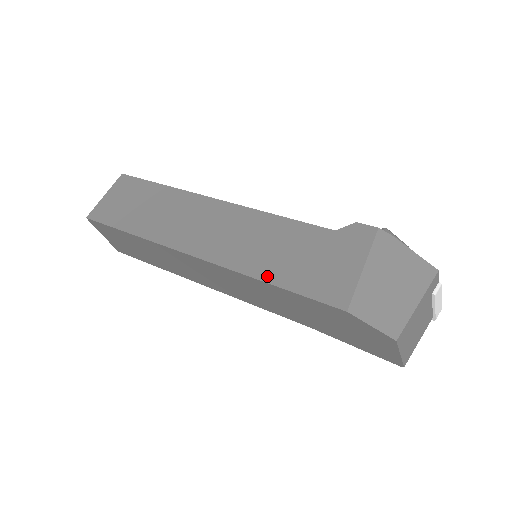
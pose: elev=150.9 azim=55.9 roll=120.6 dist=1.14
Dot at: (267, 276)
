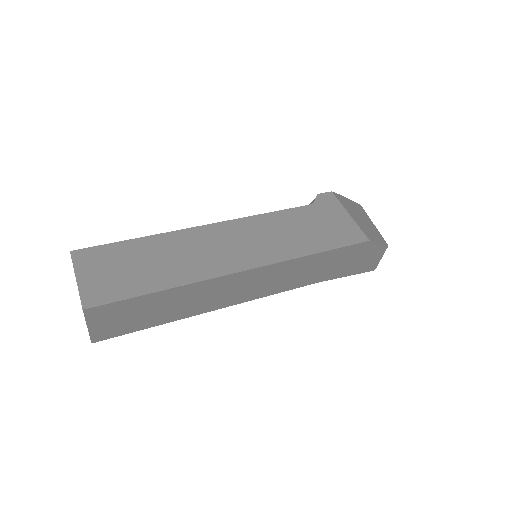
Dot at: (310, 250)
